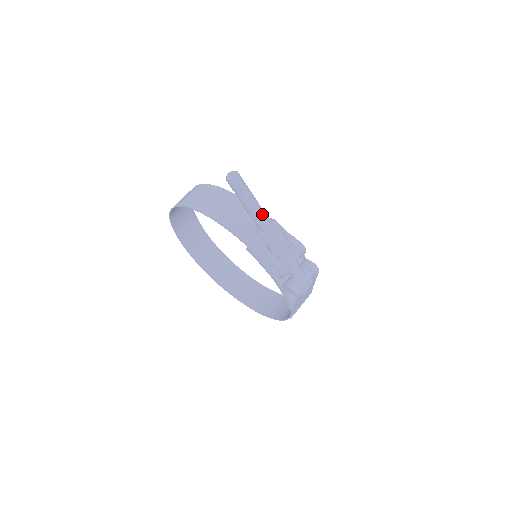
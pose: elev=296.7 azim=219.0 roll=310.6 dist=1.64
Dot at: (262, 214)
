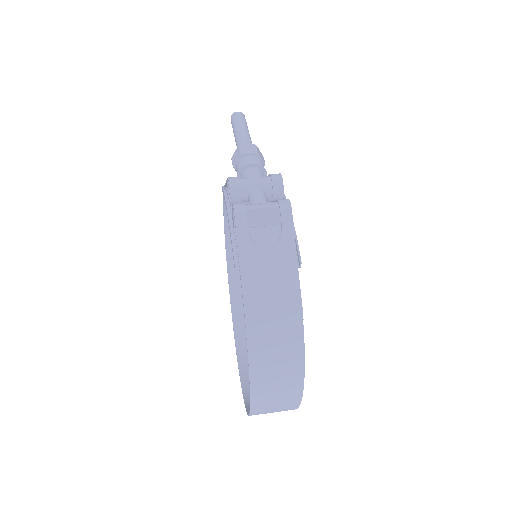
Dot at: (245, 139)
